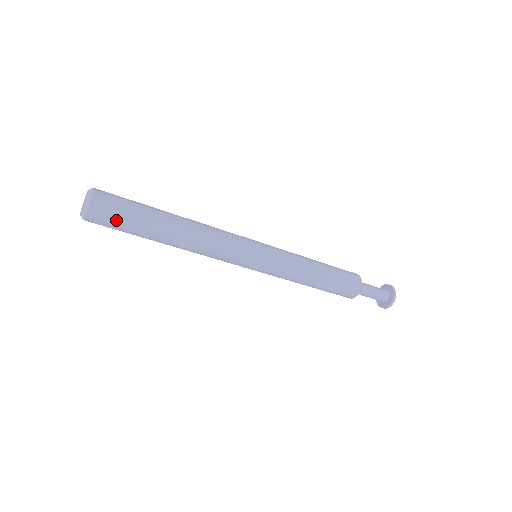
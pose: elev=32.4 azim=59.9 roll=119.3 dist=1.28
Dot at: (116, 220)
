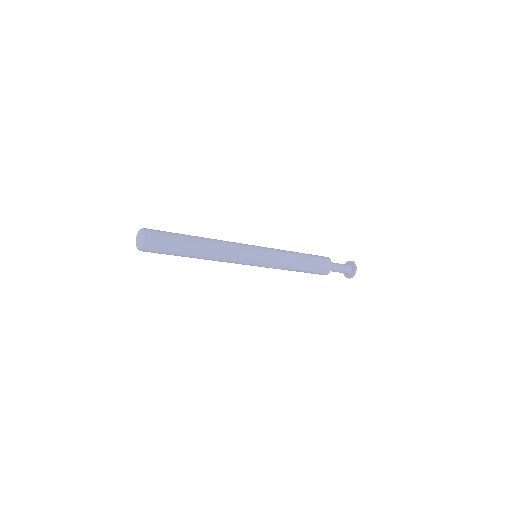
Dot at: (161, 251)
